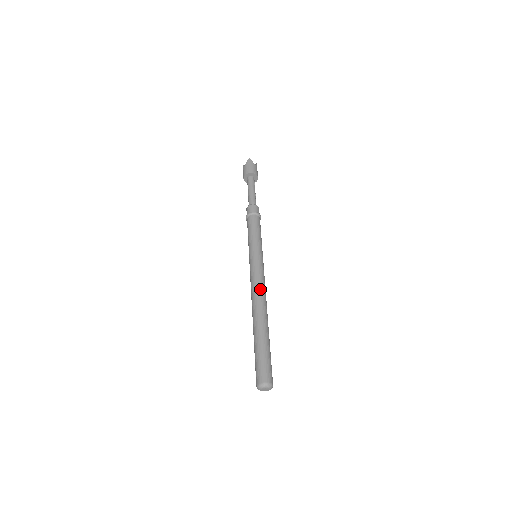
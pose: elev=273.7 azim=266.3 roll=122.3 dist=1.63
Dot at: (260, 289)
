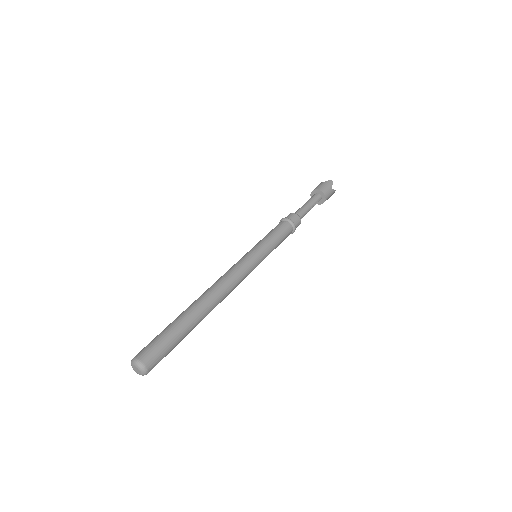
Dot at: (228, 282)
